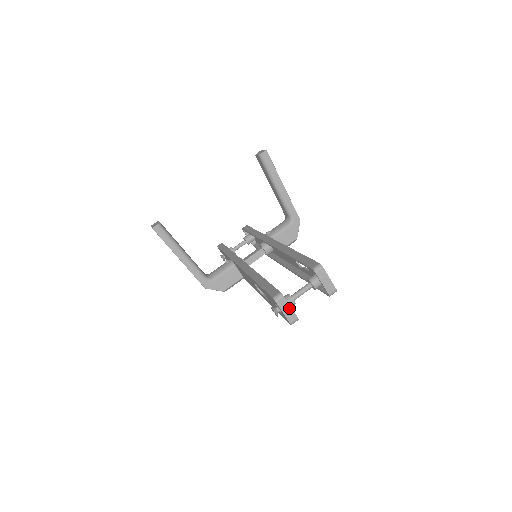
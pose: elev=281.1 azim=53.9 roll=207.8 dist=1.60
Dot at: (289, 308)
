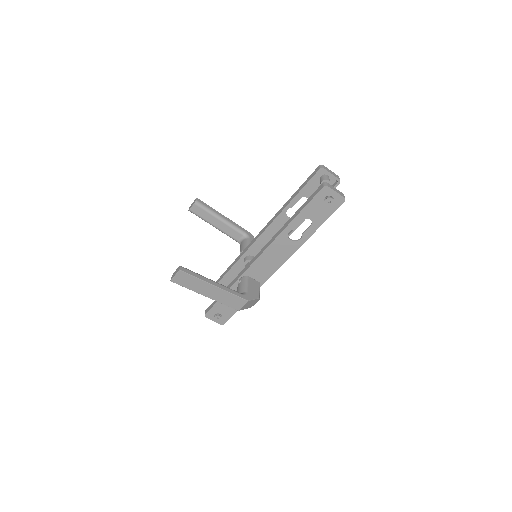
Dot at: (335, 189)
